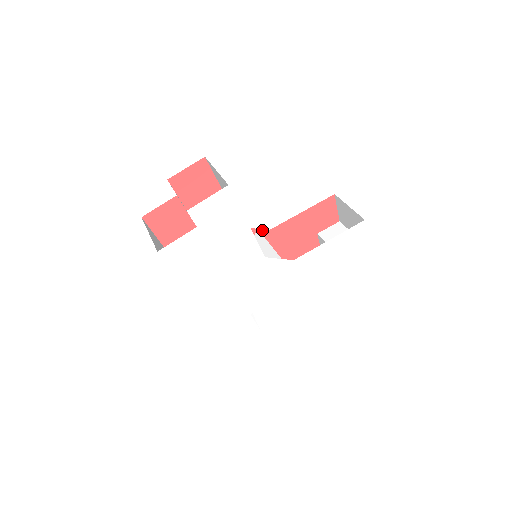
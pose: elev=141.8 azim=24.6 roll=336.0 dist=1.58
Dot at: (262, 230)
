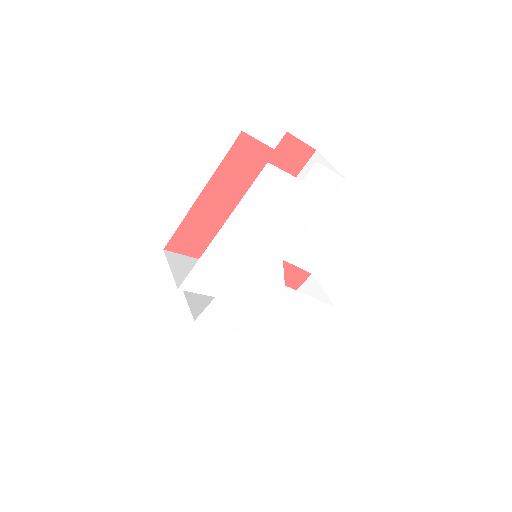
Dot at: occluded
